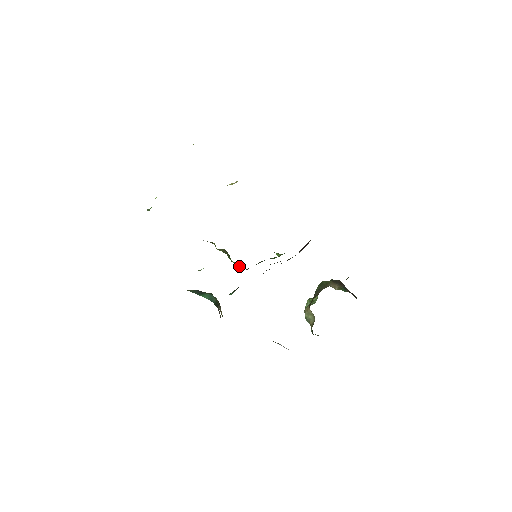
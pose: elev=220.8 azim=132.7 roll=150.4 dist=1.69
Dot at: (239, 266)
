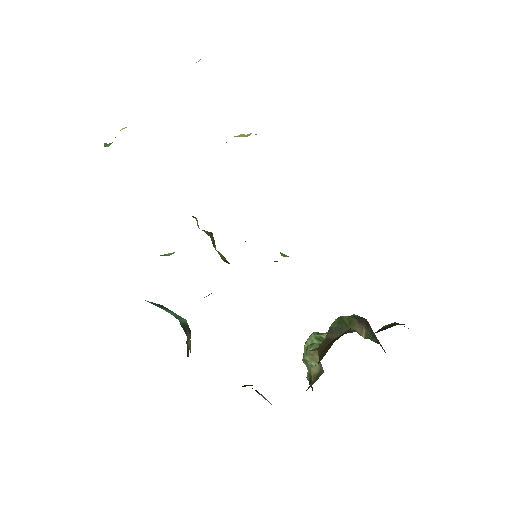
Dot at: (224, 258)
